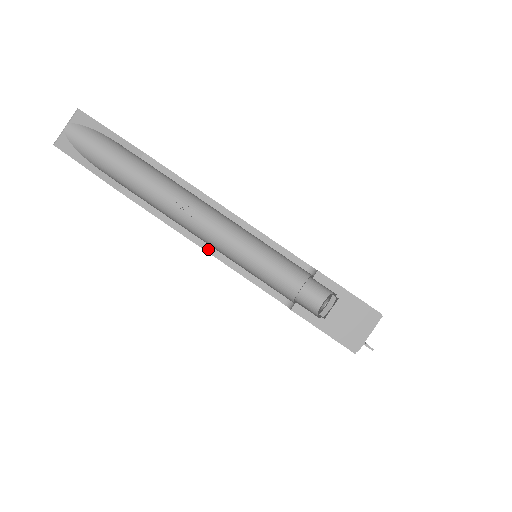
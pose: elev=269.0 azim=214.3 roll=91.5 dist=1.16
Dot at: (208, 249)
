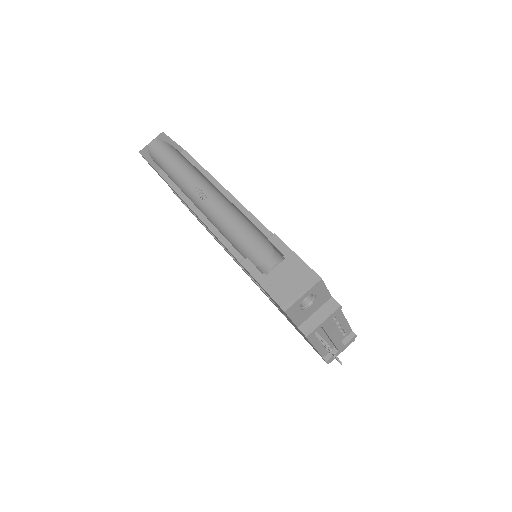
Dot at: (199, 214)
